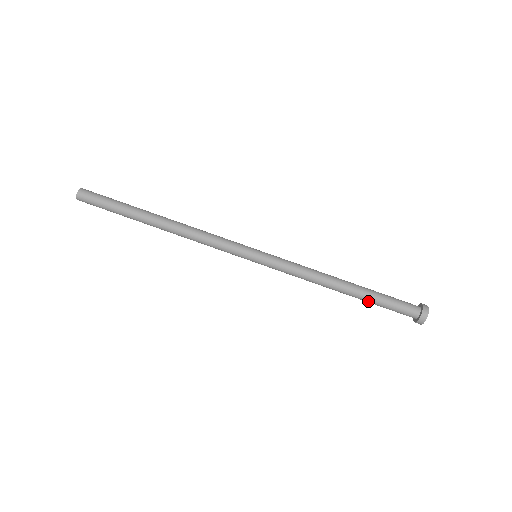
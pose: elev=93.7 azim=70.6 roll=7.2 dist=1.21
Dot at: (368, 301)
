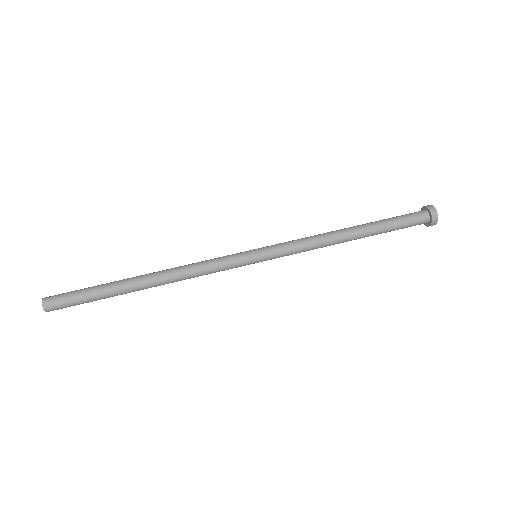
Dot at: (380, 232)
